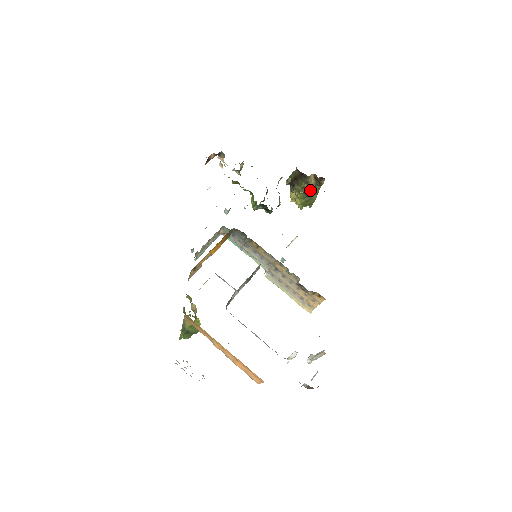
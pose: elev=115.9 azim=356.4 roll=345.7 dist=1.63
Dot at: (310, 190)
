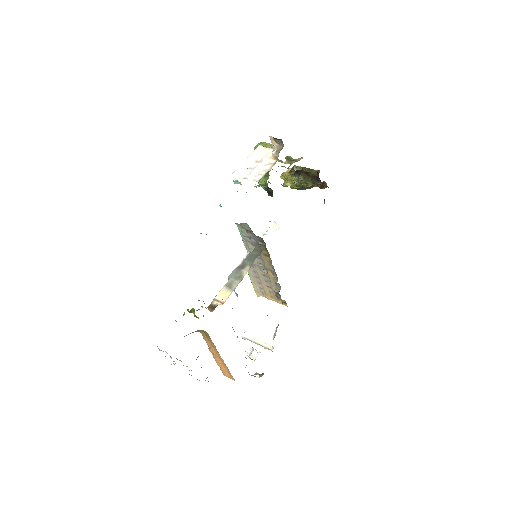
Dot at: (310, 187)
